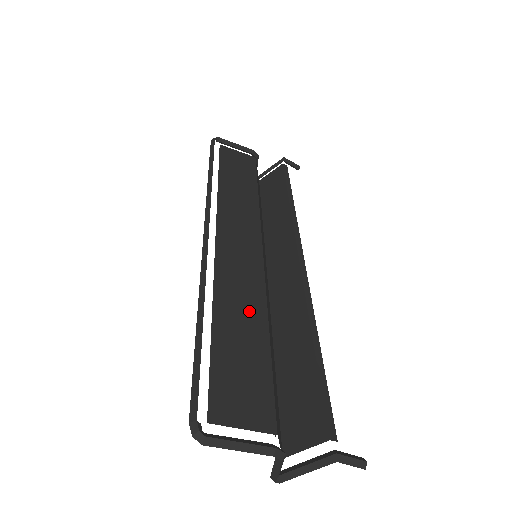
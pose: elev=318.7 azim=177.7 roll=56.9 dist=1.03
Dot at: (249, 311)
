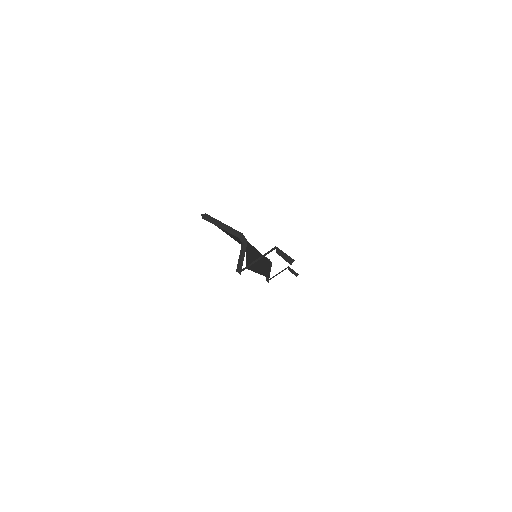
Dot at: occluded
